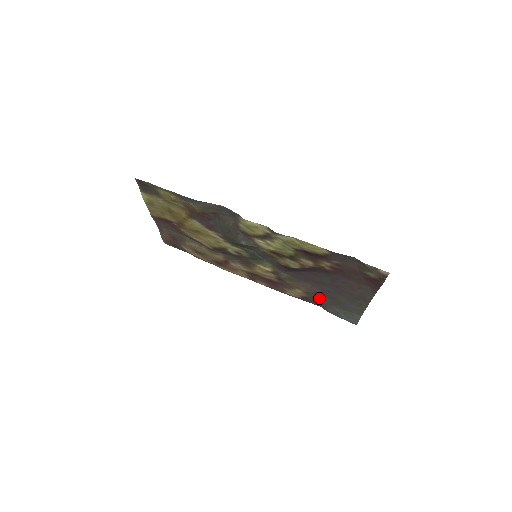
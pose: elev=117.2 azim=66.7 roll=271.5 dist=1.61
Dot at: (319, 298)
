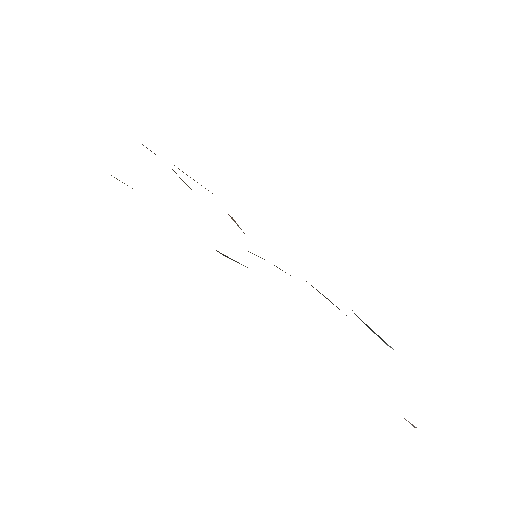
Dot at: occluded
